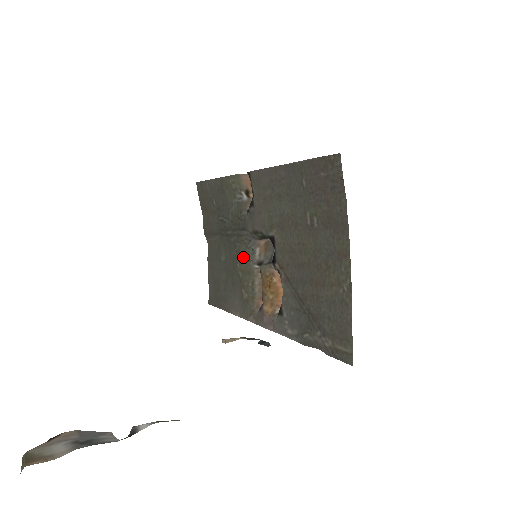
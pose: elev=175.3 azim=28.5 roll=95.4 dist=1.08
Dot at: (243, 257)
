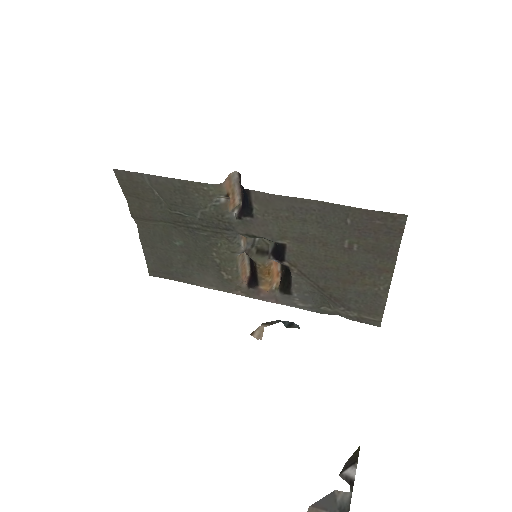
Dot at: (224, 249)
